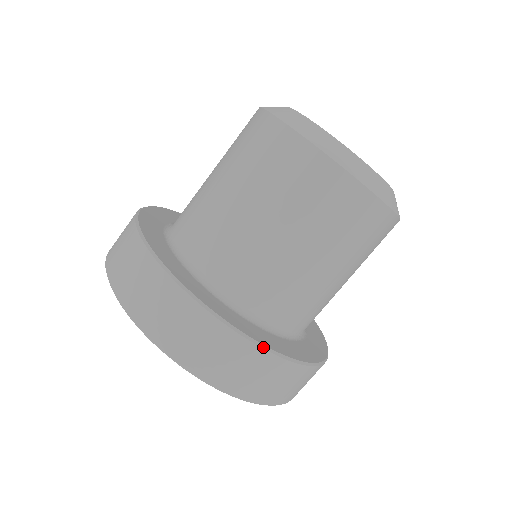
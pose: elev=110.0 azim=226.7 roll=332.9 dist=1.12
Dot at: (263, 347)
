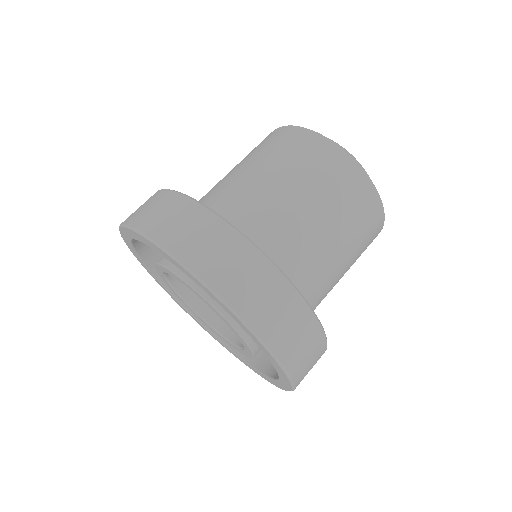
Dot at: (324, 331)
